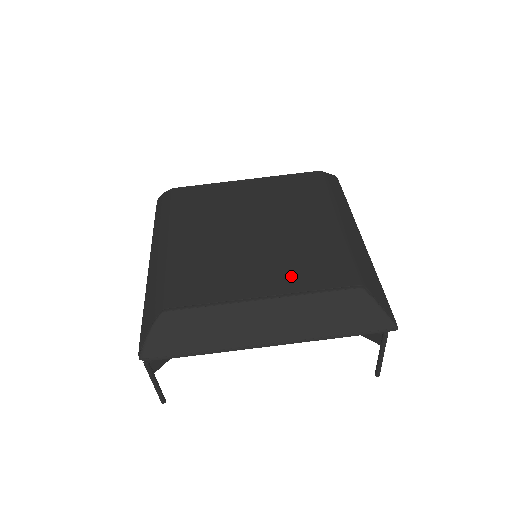
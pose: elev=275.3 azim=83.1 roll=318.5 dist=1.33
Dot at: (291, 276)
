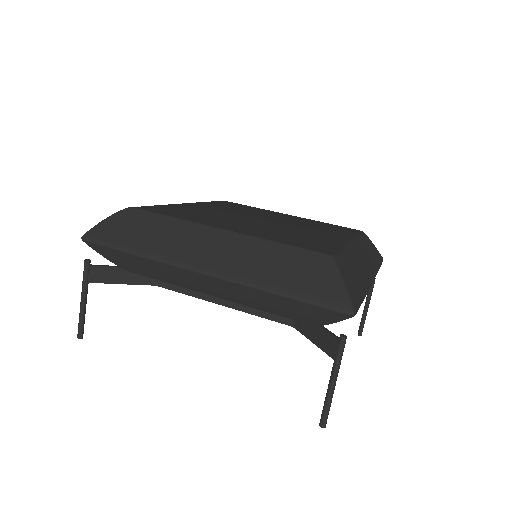
Dot at: (266, 233)
